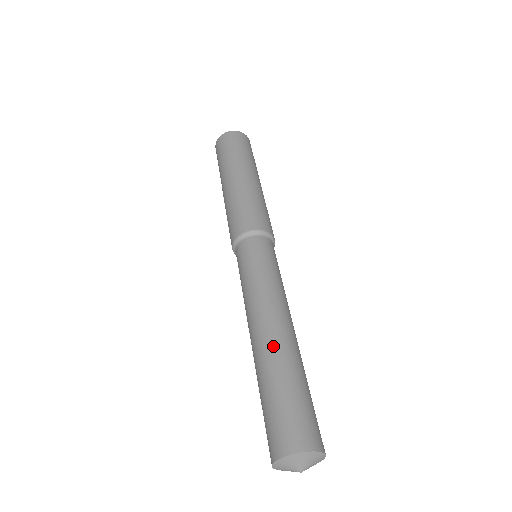
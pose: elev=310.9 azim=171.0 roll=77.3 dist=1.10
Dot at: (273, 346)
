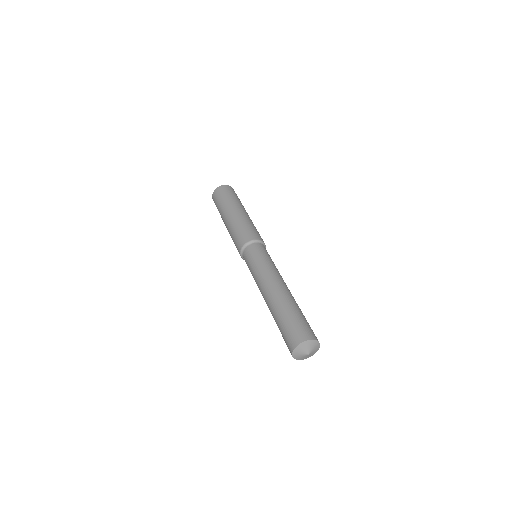
Dot at: (281, 296)
